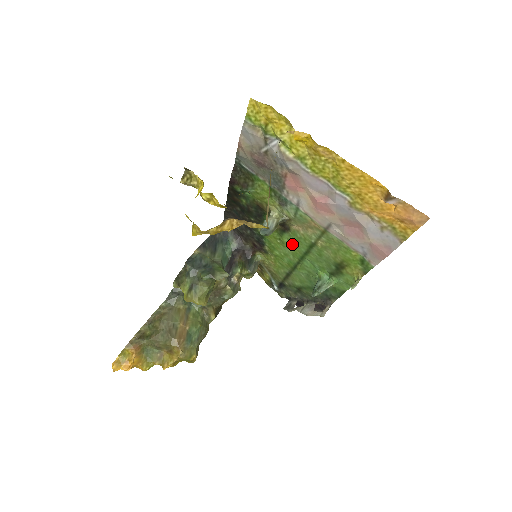
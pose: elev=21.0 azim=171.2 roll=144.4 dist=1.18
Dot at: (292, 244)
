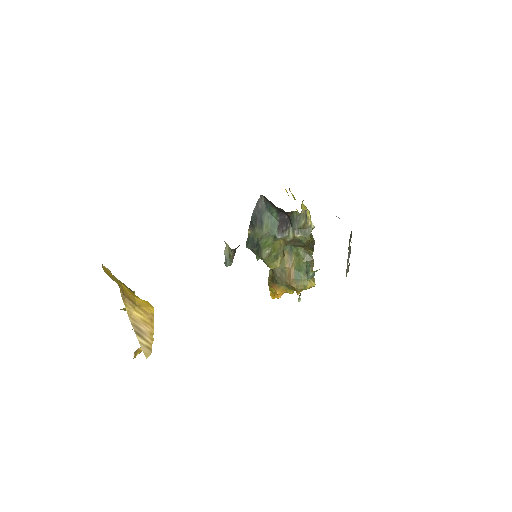
Dot at: occluded
